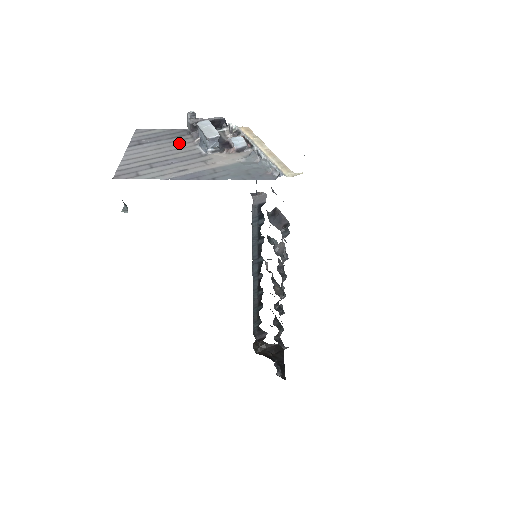
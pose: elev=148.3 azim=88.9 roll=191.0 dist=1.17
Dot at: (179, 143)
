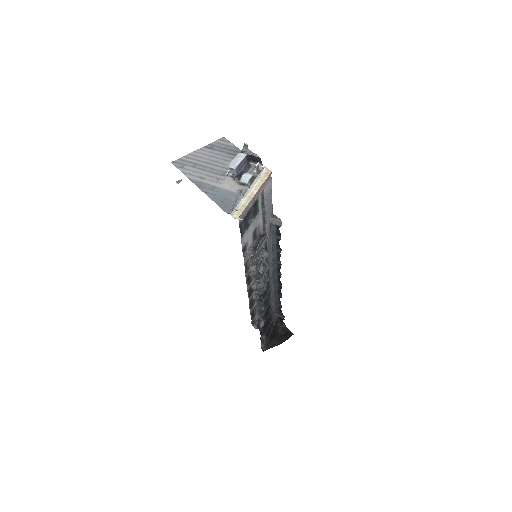
Dot at: (227, 159)
